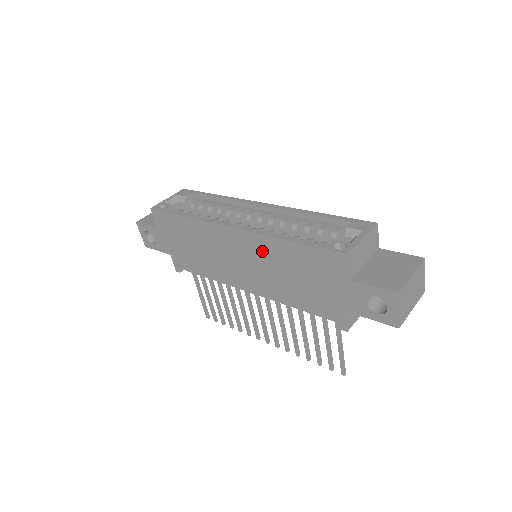
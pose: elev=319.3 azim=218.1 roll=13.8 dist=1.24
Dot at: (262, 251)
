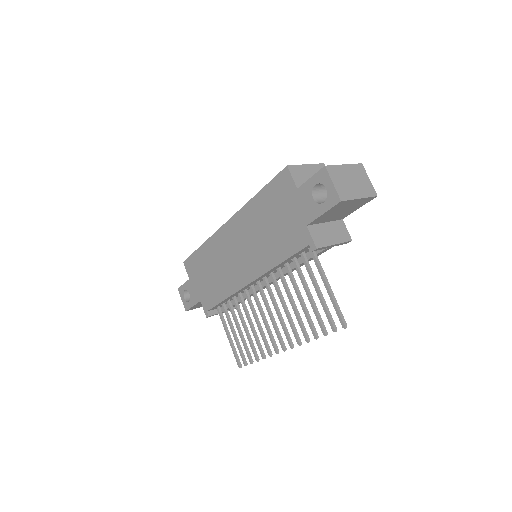
Dot at: (246, 224)
